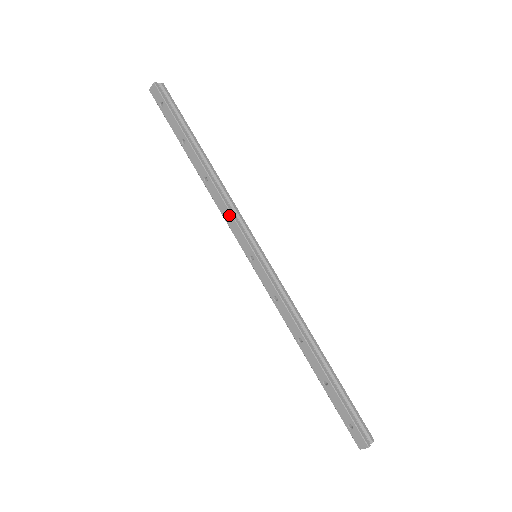
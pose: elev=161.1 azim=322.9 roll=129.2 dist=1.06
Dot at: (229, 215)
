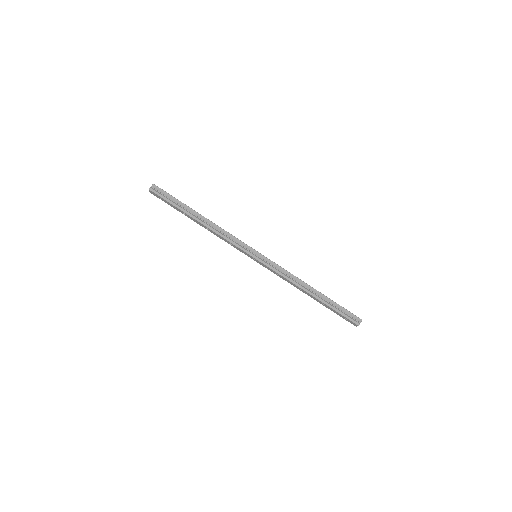
Dot at: (230, 243)
